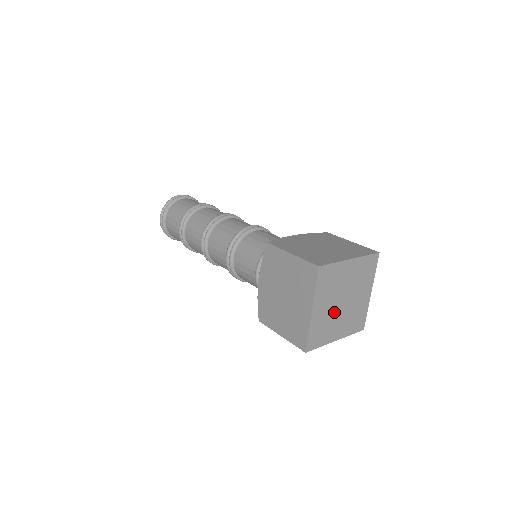
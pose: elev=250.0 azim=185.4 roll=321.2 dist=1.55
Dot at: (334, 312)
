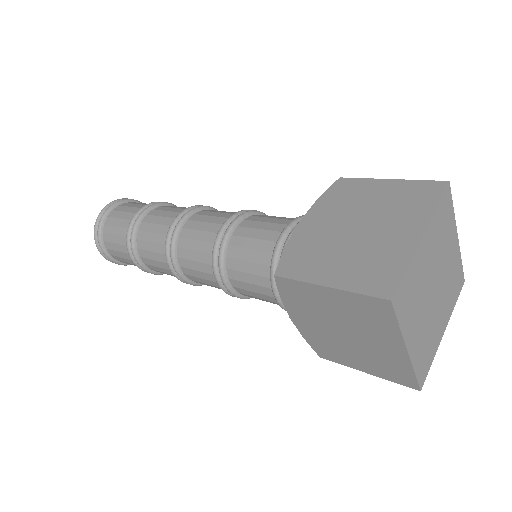
Dot at: (426, 288)
